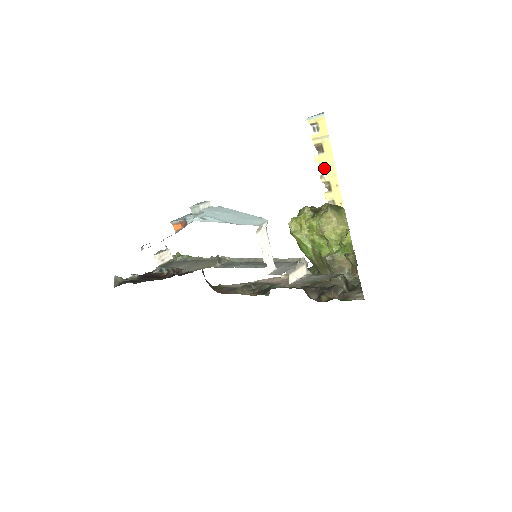
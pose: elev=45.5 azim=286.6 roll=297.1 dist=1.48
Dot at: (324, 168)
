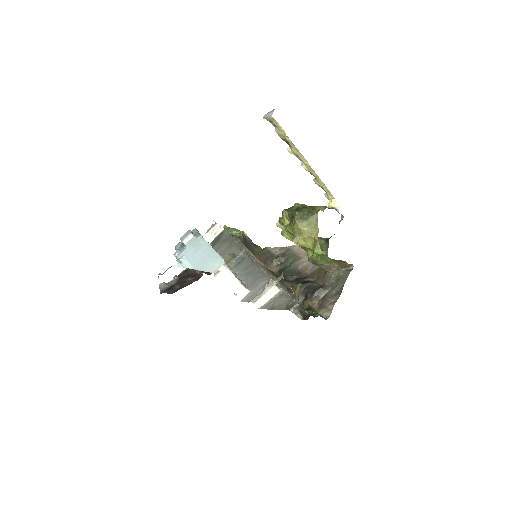
Dot at: (301, 159)
